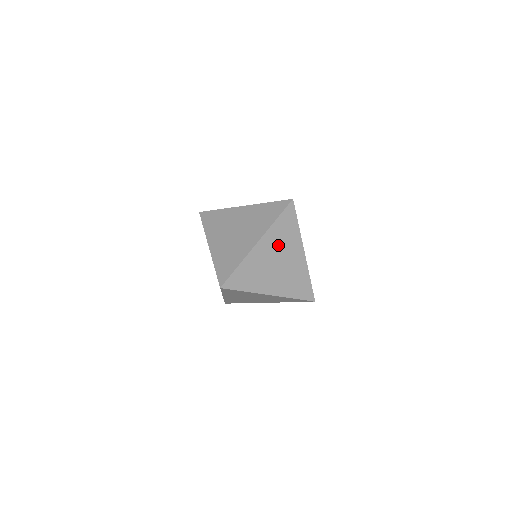
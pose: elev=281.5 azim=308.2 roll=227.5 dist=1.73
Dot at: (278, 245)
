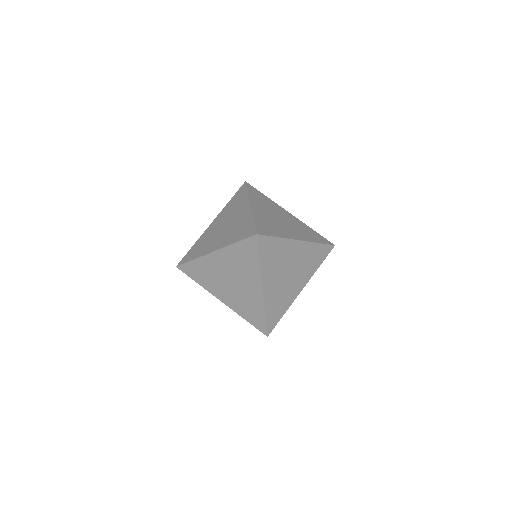
Dot at: (266, 208)
